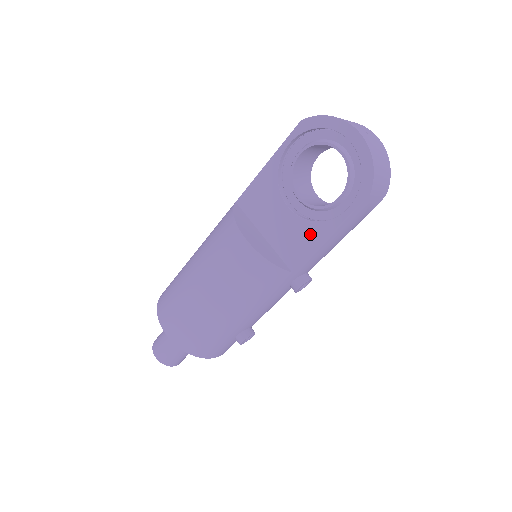
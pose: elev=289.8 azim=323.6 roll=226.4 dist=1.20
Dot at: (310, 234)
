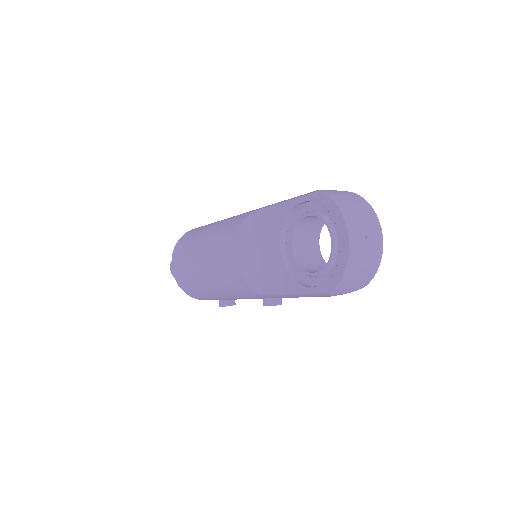
Dot at: (283, 281)
